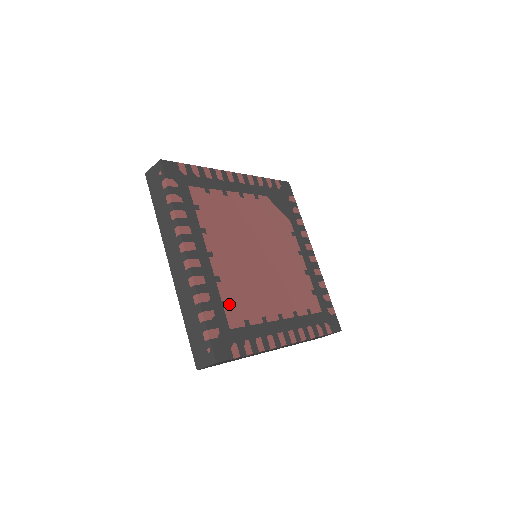
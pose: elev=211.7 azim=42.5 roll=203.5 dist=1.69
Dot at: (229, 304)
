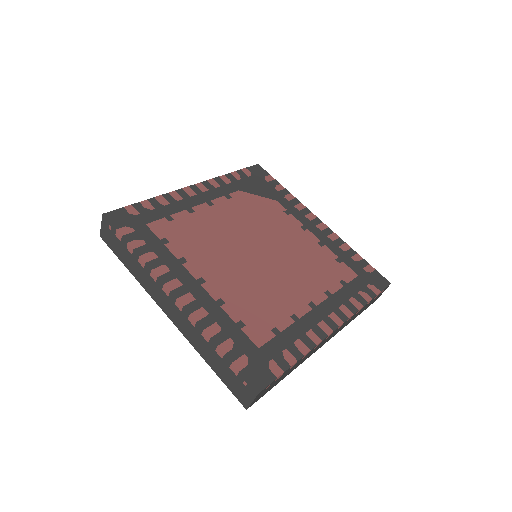
Dot at: (246, 322)
